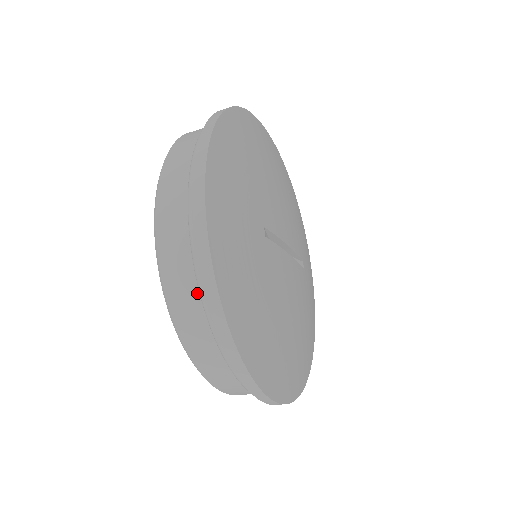
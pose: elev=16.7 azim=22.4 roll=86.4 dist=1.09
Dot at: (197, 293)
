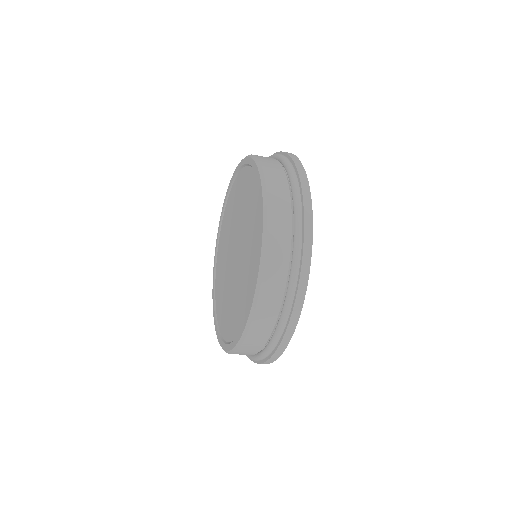
Dot at: (288, 192)
